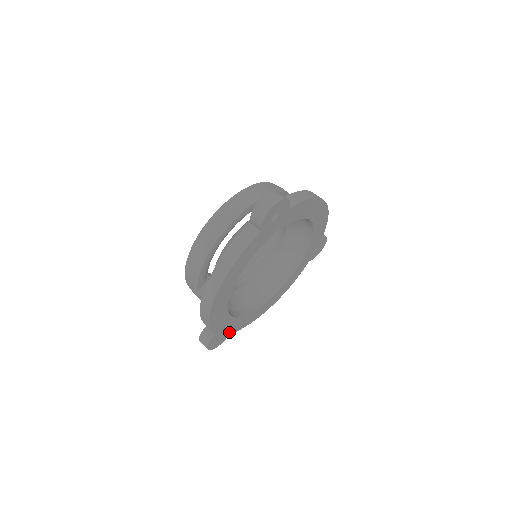
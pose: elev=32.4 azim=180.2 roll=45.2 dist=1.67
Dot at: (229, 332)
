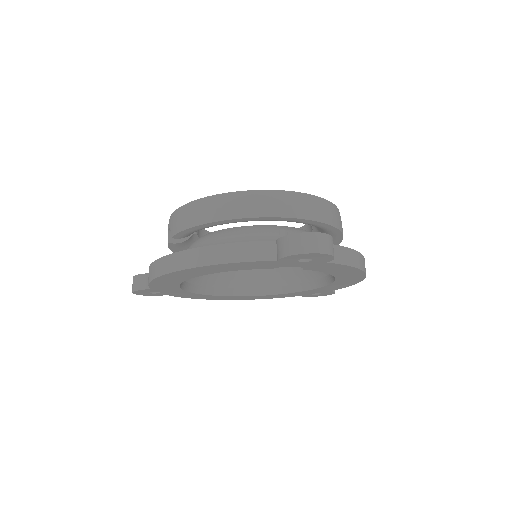
Dot at: (167, 293)
